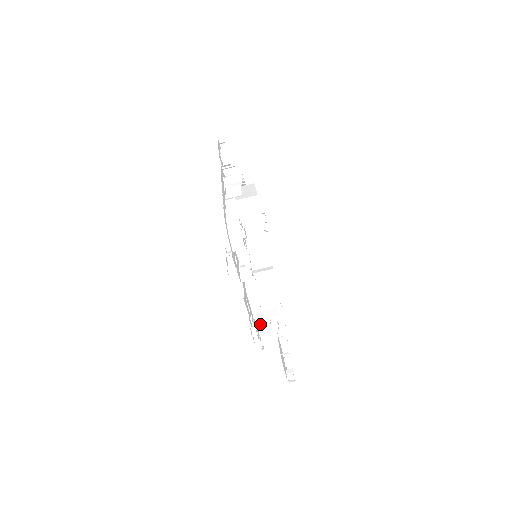
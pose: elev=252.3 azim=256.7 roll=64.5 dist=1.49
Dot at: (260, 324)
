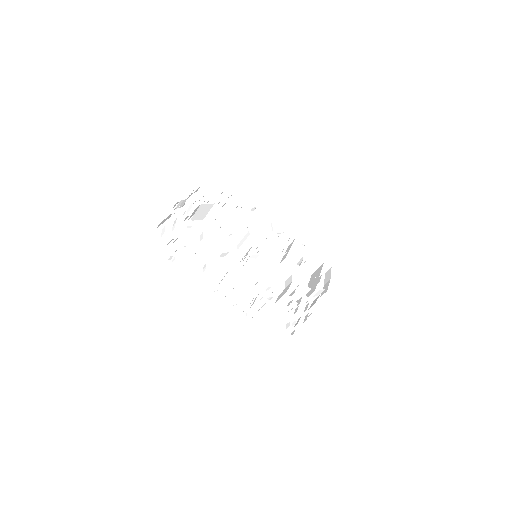
Dot at: (231, 296)
